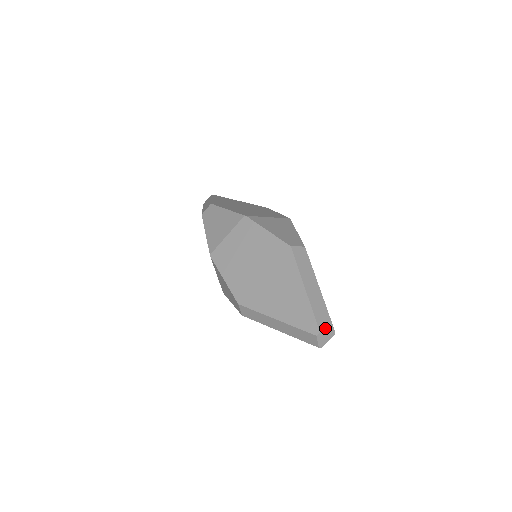
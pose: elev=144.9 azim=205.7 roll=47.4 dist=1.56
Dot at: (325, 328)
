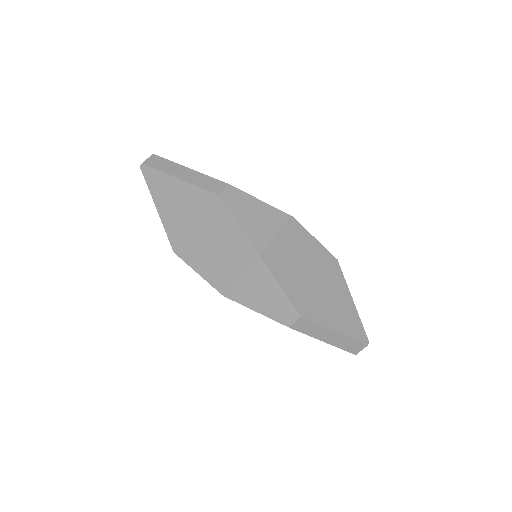
Dot at: (358, 350)
